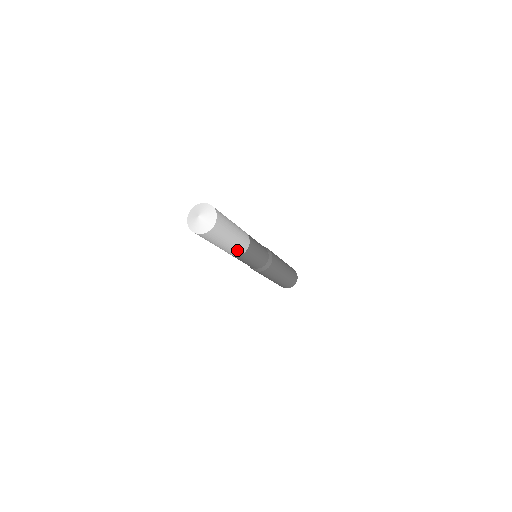
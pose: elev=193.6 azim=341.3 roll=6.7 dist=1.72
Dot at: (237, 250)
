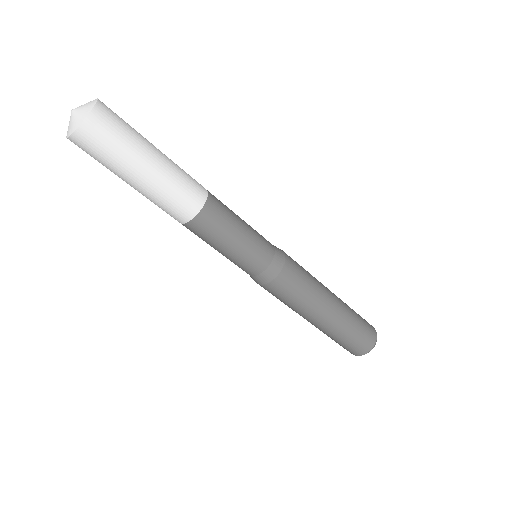
Dot at: (189, 185)
